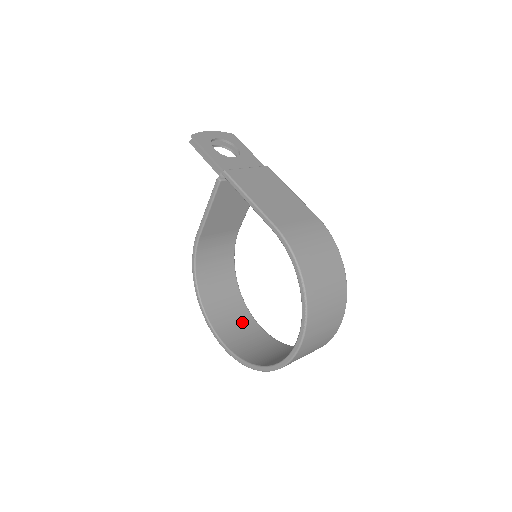
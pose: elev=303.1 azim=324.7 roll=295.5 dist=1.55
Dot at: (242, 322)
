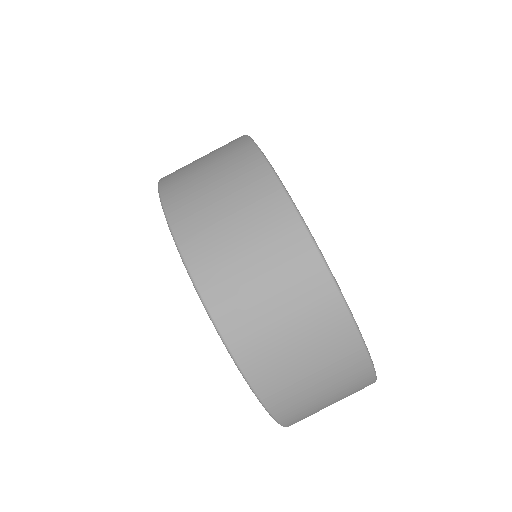
Dot at: occluded
